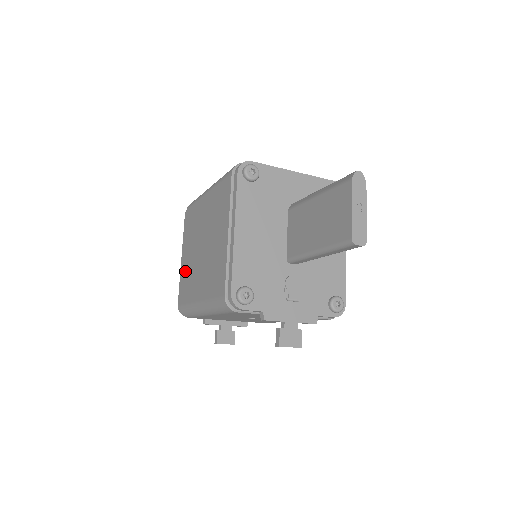
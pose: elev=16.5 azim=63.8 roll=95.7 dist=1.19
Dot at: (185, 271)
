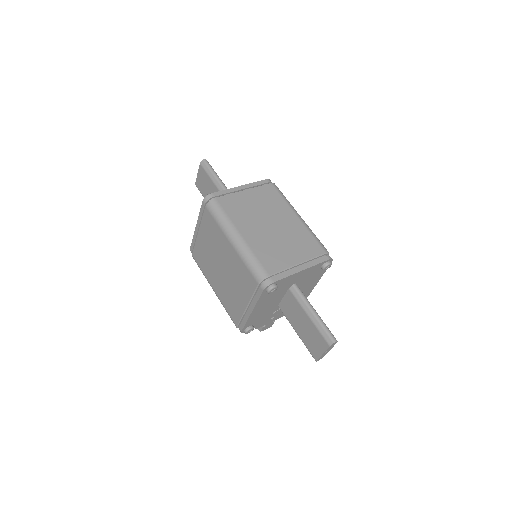
Dot at: (201, 247)
